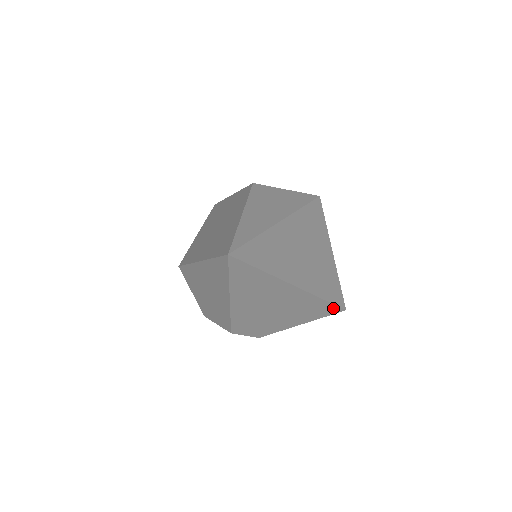
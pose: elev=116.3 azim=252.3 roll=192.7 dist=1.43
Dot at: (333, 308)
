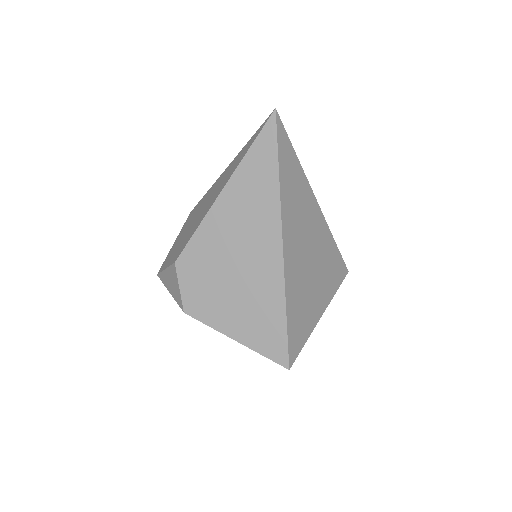
Dot at: (281, 344)
